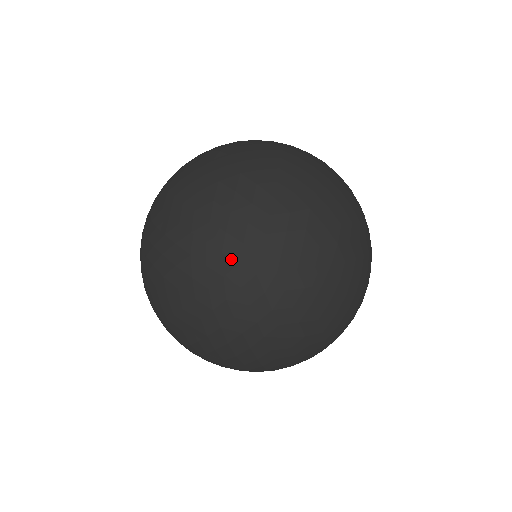
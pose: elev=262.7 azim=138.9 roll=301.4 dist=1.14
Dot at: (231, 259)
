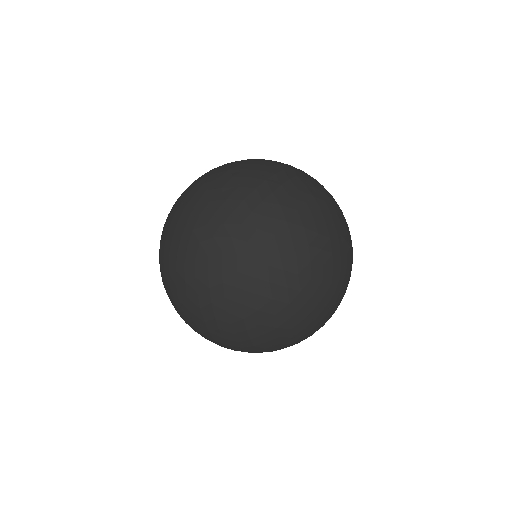
Dot at: (210, 232)
